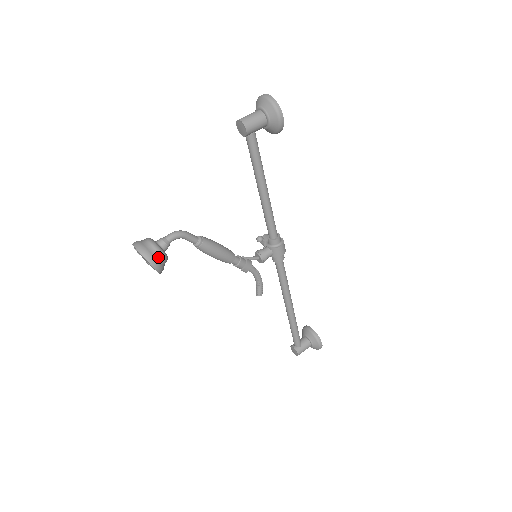
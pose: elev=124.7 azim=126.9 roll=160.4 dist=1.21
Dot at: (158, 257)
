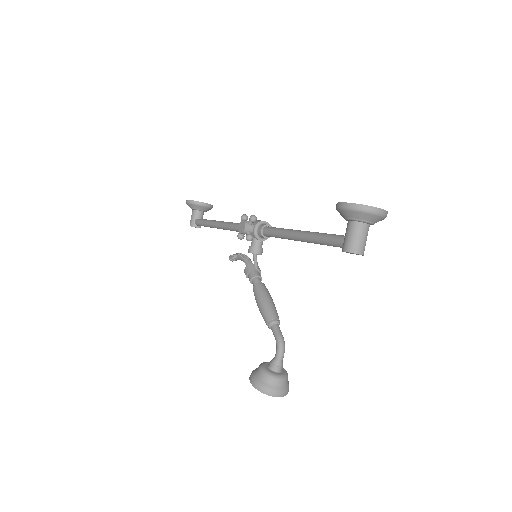
Dot at: occluded
